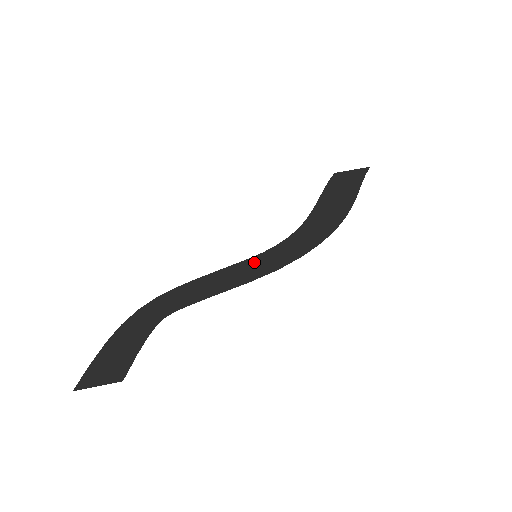
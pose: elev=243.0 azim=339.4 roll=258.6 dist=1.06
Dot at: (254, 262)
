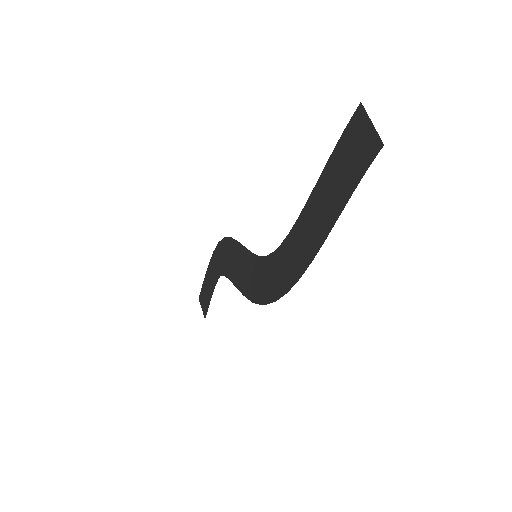
Dot at: (252, 267)
